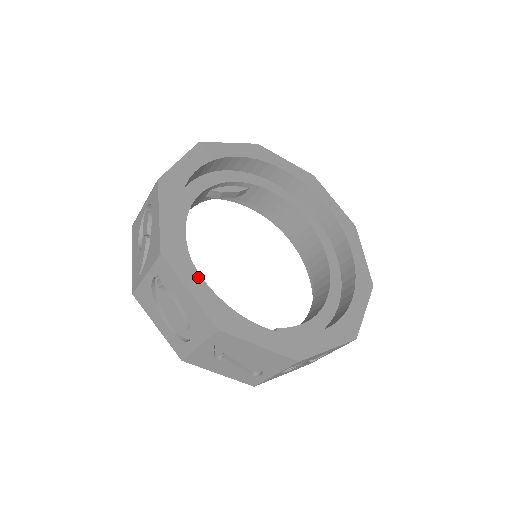
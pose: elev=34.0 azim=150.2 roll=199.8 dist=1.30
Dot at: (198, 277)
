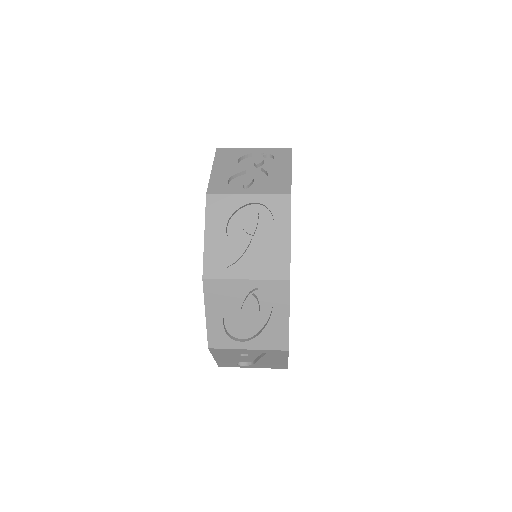
Dot at: occluded
